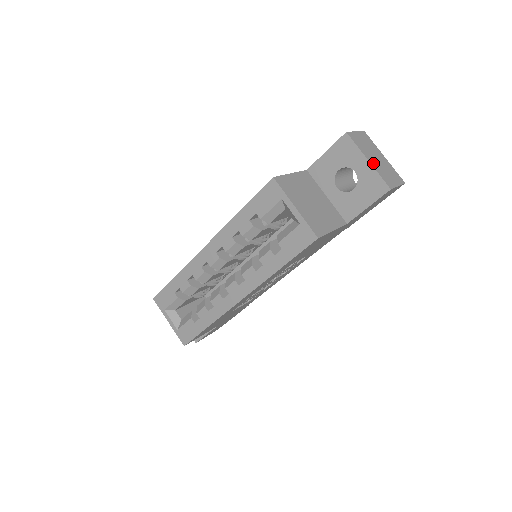
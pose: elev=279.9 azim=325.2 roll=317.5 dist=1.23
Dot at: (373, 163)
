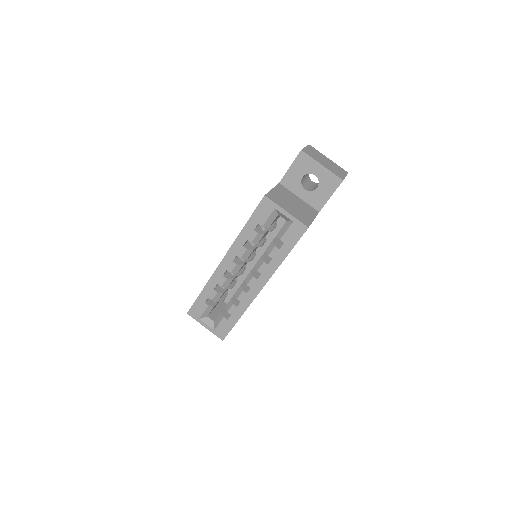
Dot at: (325, 166)
